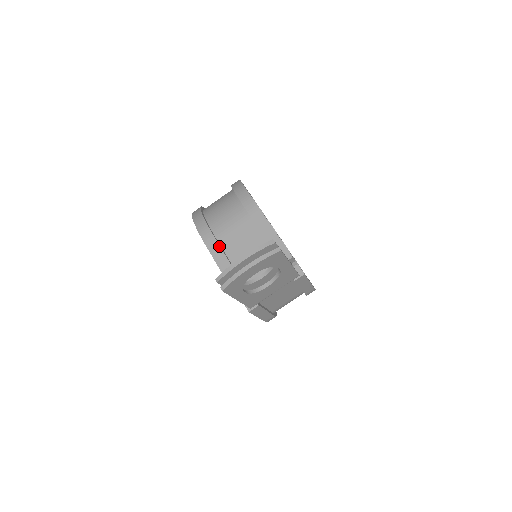
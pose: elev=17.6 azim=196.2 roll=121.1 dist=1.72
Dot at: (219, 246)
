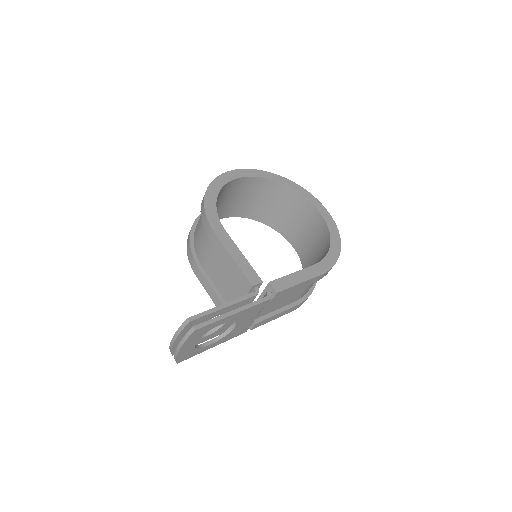
Dot at: (203, 276)
